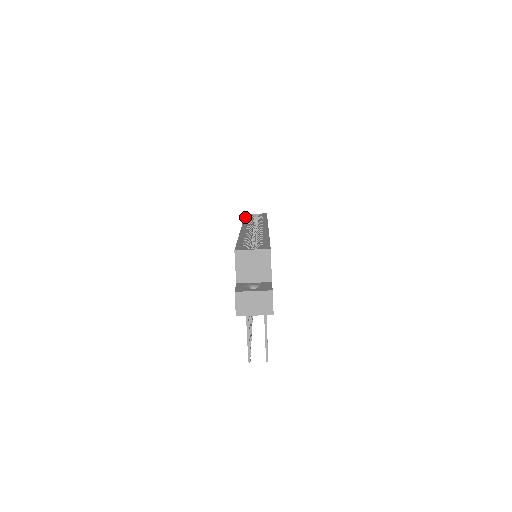
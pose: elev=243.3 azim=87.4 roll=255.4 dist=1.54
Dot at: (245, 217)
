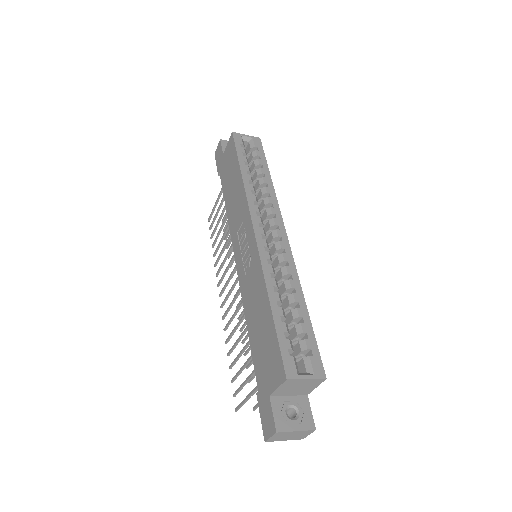
Dot at: (239, 156)
